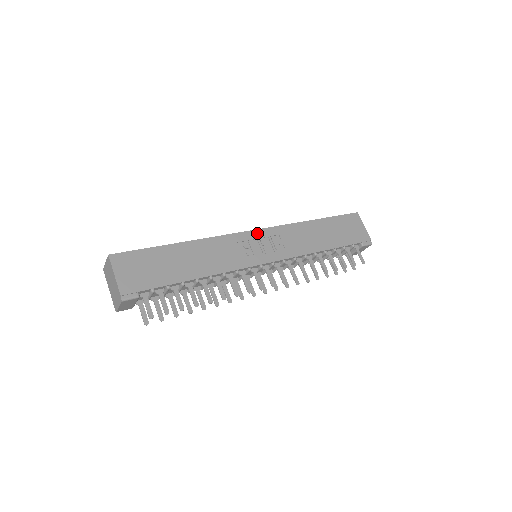
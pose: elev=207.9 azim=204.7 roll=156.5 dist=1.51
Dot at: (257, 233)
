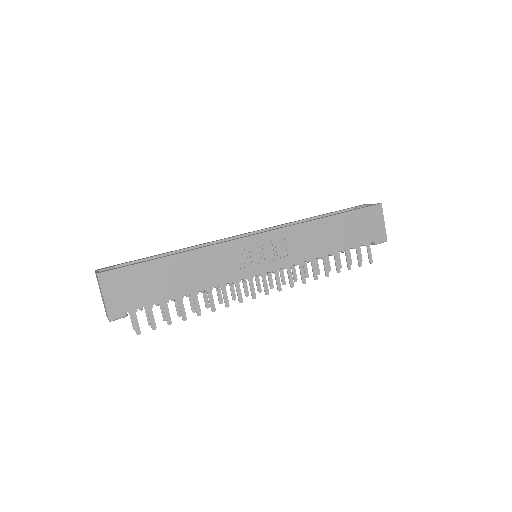
Dot at: (260, 238)
